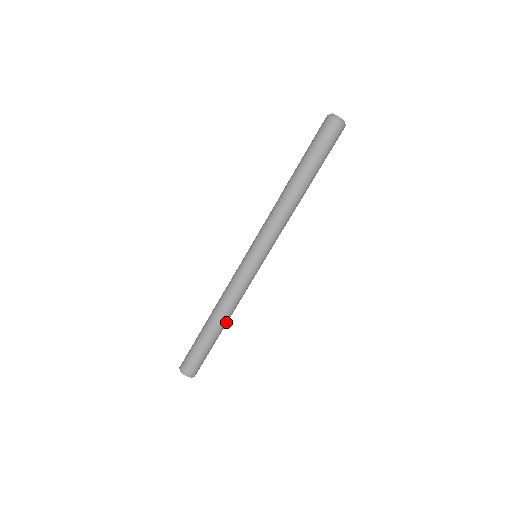
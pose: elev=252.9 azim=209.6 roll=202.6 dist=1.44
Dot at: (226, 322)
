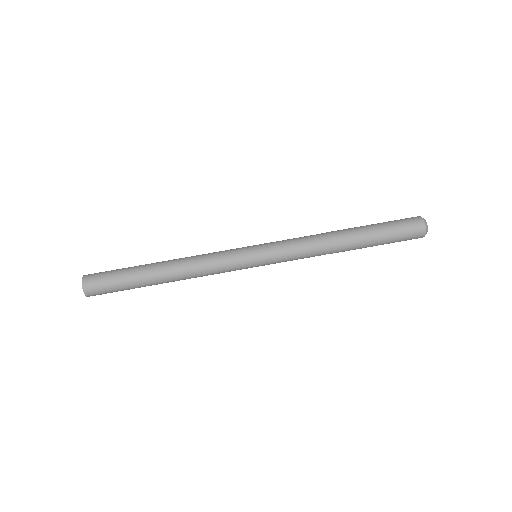
Dot at: (169, 273)
